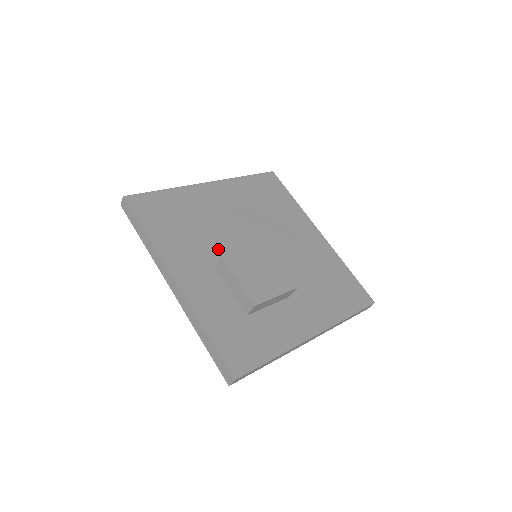
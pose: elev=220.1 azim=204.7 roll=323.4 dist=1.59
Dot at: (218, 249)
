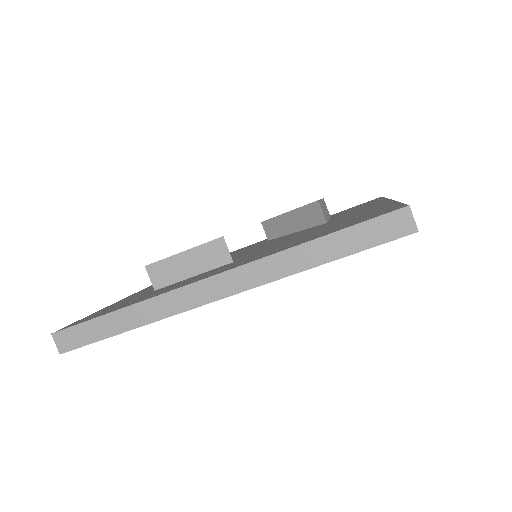
Dot at: occluded
